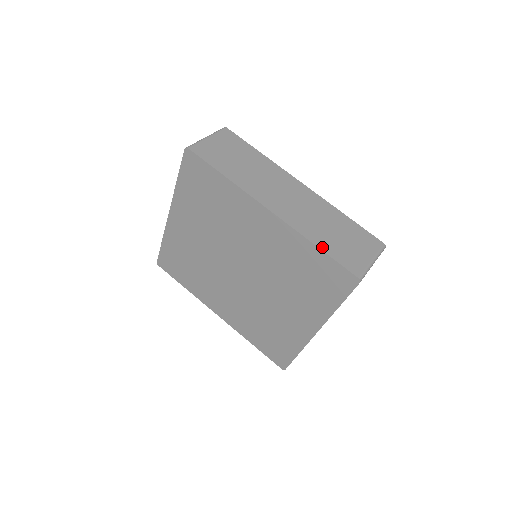
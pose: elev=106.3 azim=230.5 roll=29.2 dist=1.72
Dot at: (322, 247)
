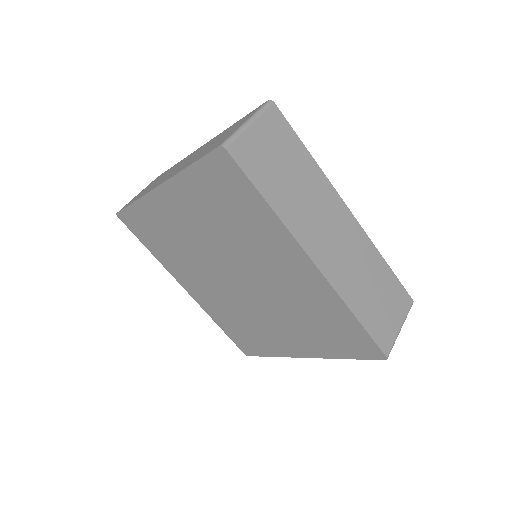
Dot at: (360, 317)
